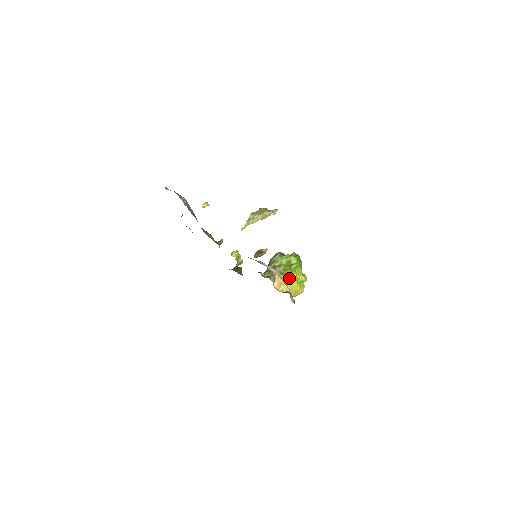
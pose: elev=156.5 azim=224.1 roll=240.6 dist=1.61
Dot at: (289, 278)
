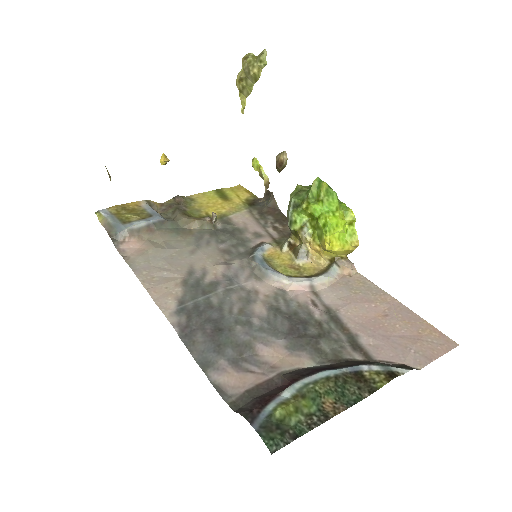
Dot at: (323, 247)
